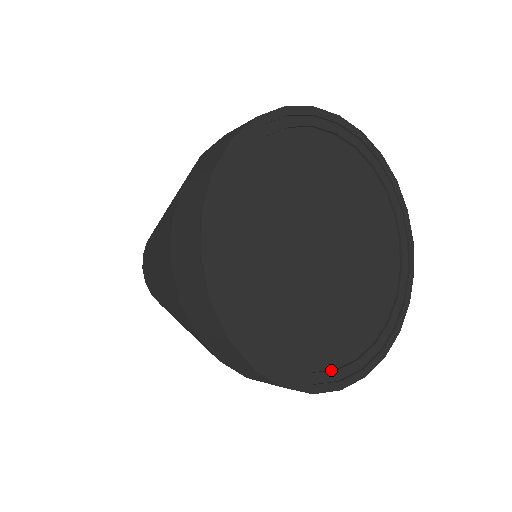
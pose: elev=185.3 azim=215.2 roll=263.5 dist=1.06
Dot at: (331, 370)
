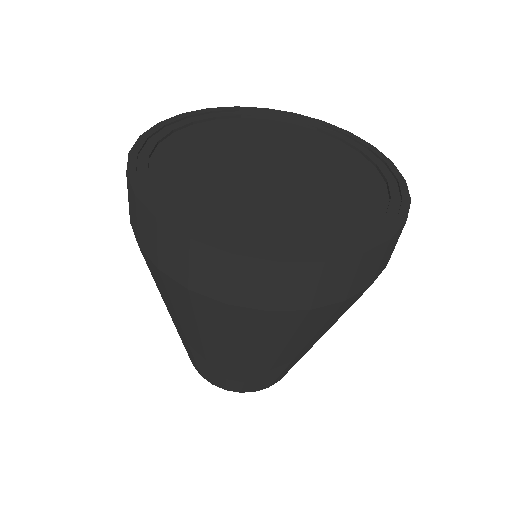
Dot at: (382, 219)
